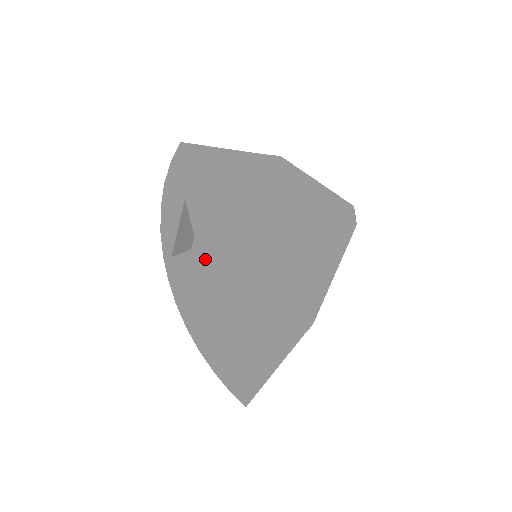
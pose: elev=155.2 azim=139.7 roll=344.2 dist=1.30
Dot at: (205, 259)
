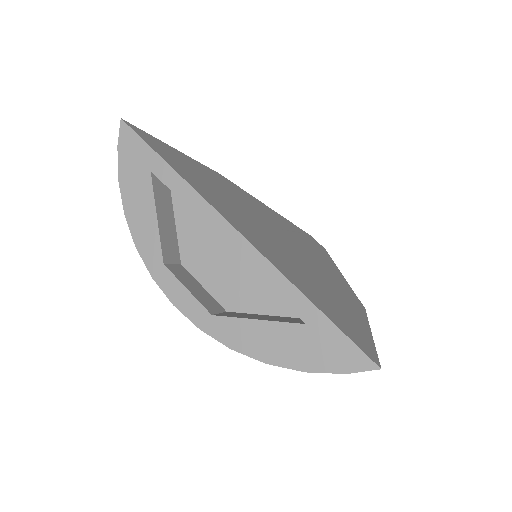
Dot at: (207, 212)
